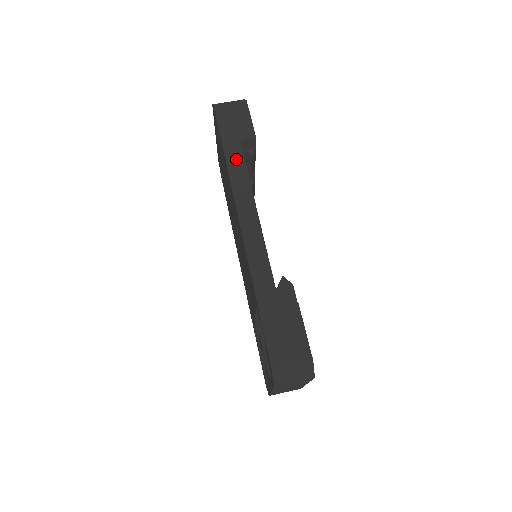
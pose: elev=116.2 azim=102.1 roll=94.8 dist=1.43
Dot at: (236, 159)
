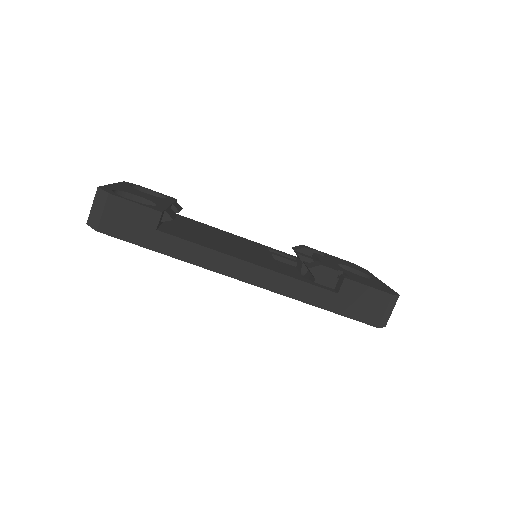
Dot at: (176, 247)
